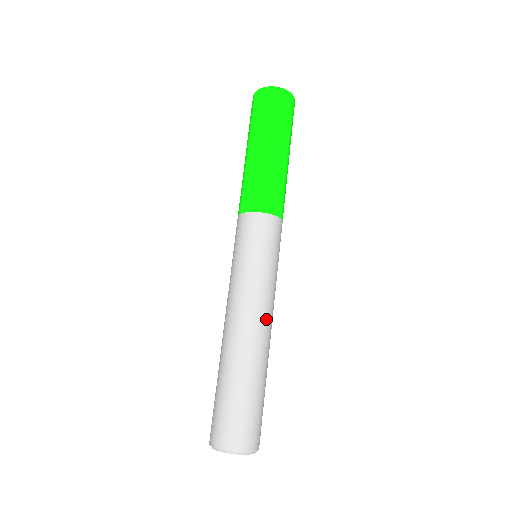
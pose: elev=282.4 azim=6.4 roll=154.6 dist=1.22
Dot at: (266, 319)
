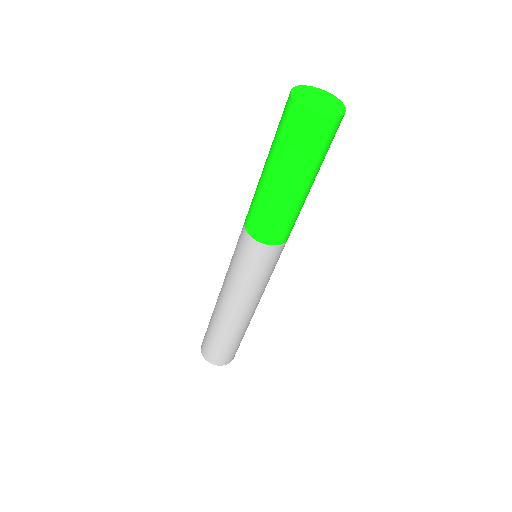
Dot at: occluded
